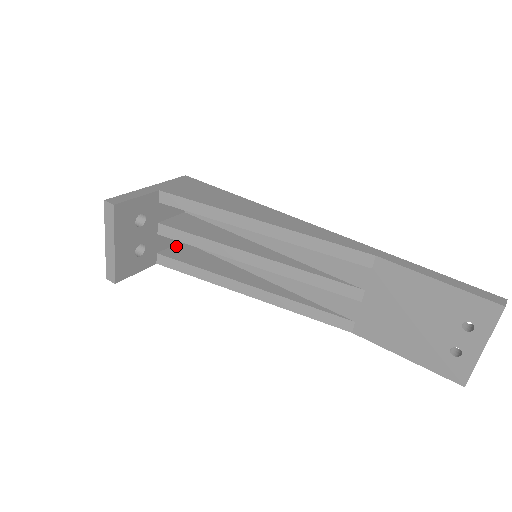
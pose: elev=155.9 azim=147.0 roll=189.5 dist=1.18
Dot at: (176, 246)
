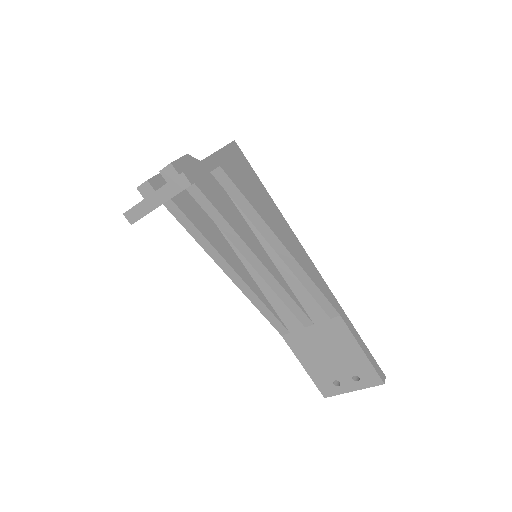
Dot at: (185, 193)
